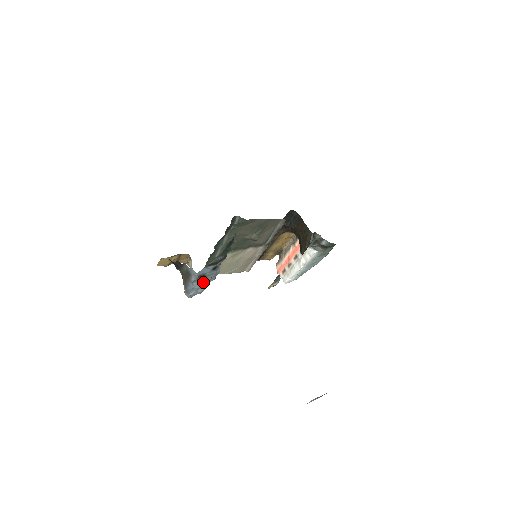
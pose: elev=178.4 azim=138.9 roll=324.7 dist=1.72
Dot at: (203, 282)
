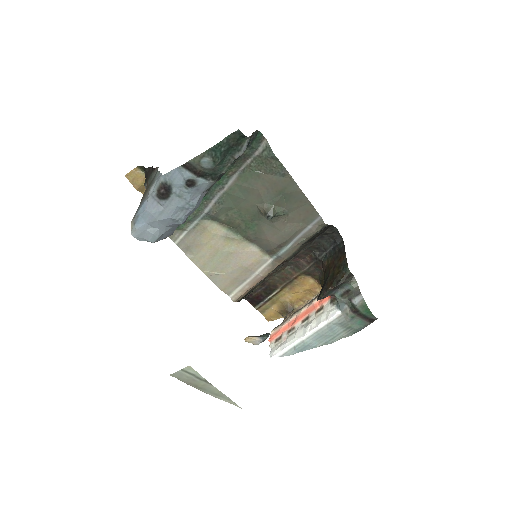
Dot at: (163, 207)
